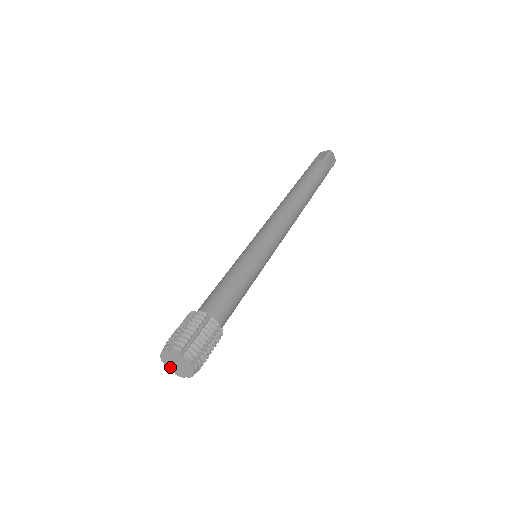
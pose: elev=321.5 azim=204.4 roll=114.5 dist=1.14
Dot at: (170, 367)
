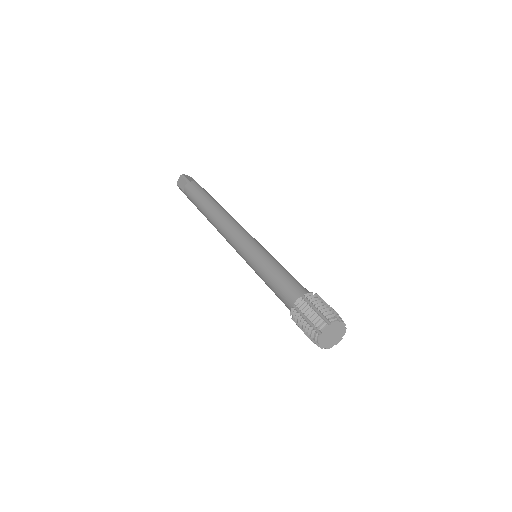
Dot at: (322, 338)
